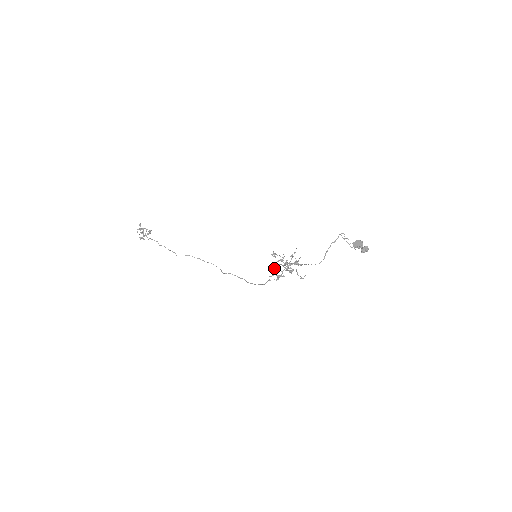
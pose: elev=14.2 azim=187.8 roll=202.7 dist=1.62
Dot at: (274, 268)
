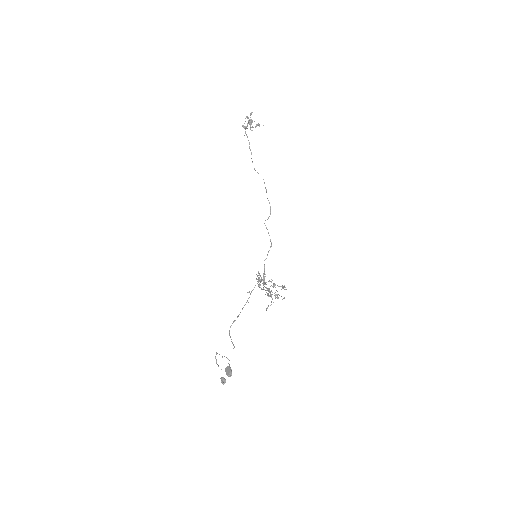
Dot at: (257, 279)
